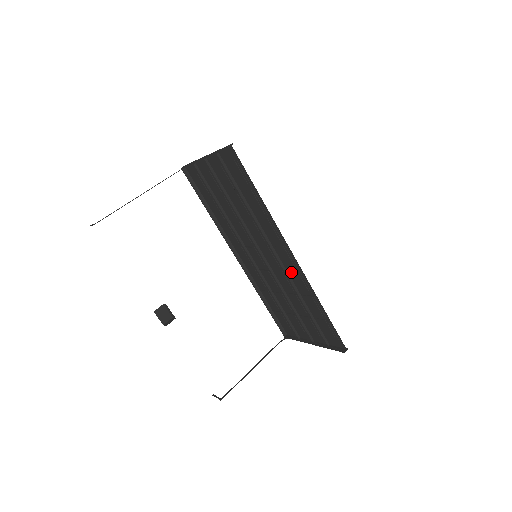
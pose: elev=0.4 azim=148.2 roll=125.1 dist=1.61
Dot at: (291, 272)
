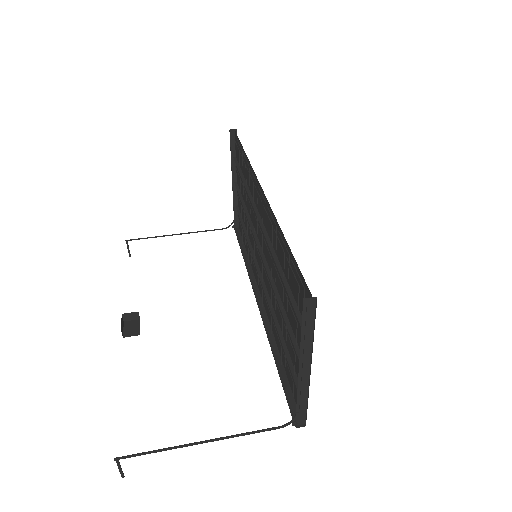
Dot at: (267, 226)
